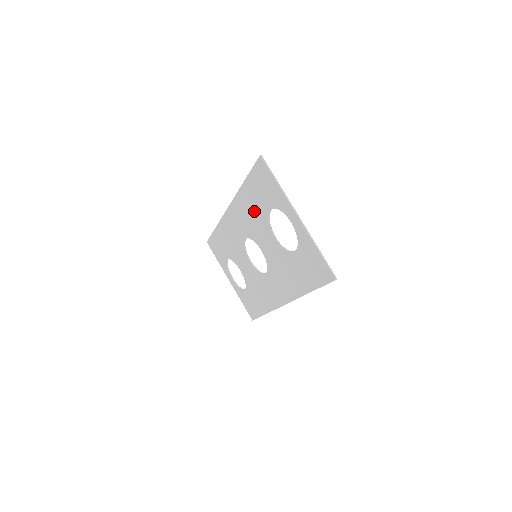
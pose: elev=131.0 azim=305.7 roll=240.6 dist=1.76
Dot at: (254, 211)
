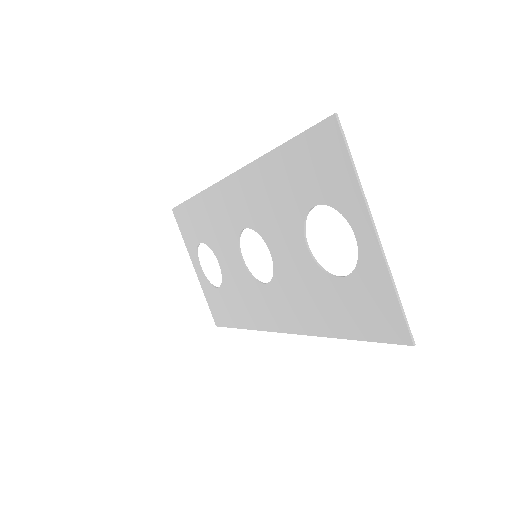
Dot at: (280, 196)
